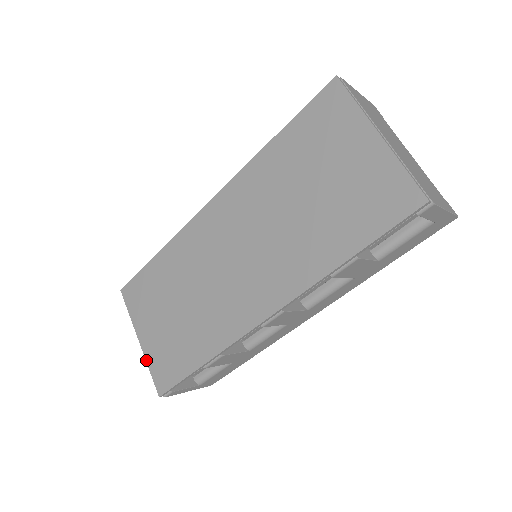
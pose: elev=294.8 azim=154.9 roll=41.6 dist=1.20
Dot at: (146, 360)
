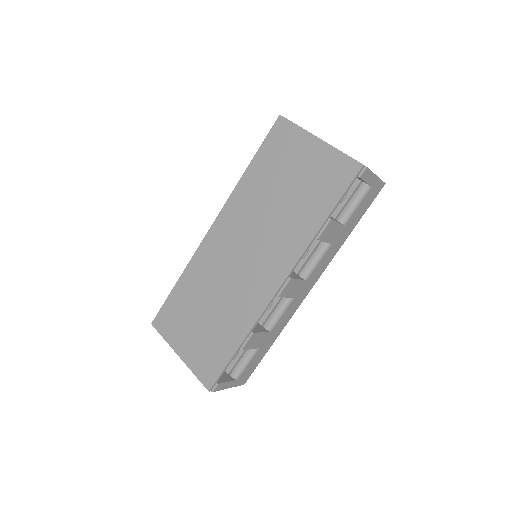
Dot at: (189, 368)
